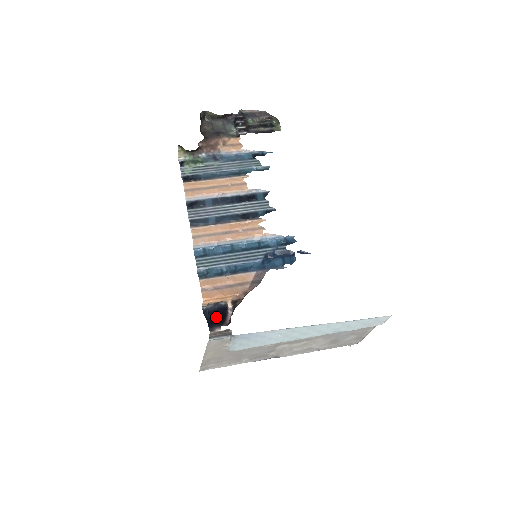
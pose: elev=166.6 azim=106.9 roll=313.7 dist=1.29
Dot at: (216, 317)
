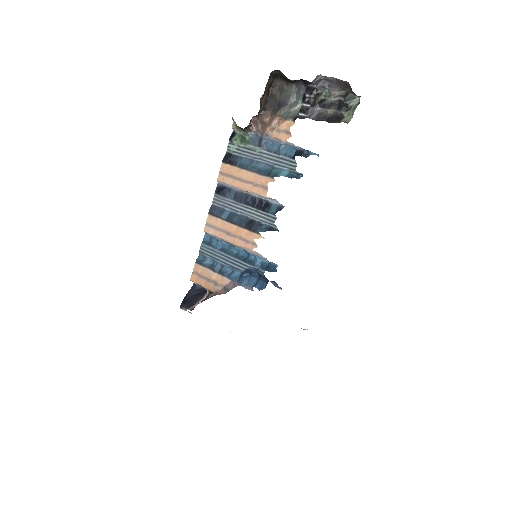
Dot at: (192, 297)
